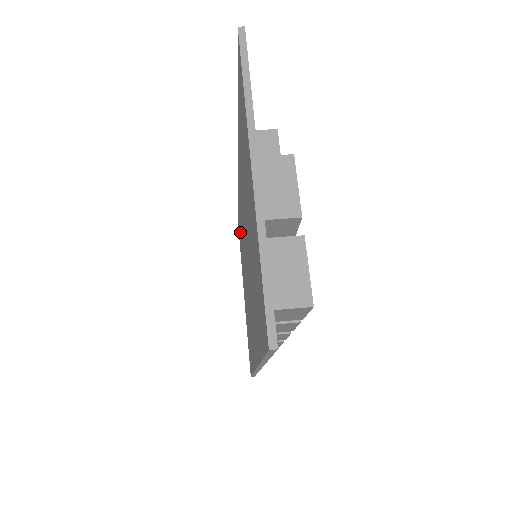
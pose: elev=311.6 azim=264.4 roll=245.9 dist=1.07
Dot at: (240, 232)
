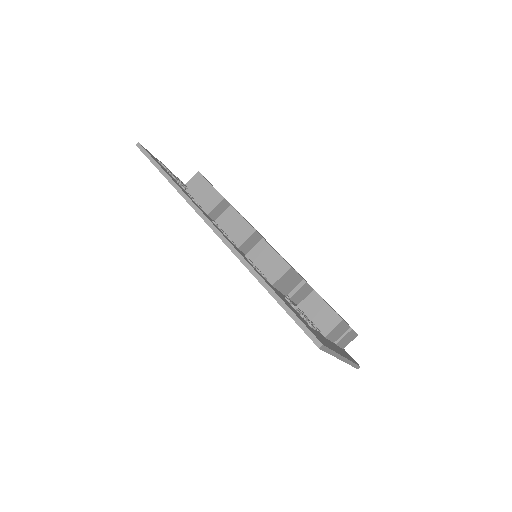
Dot at: occluded
